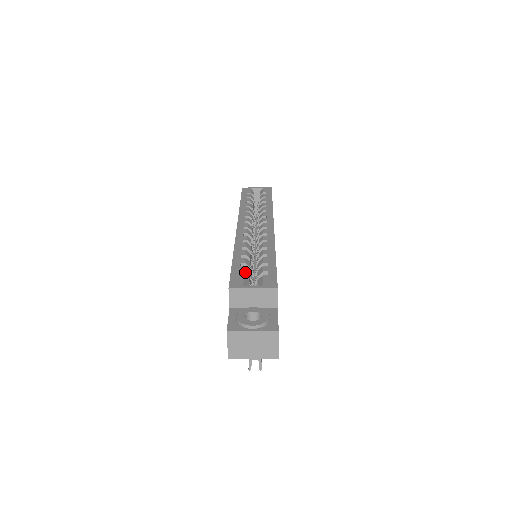
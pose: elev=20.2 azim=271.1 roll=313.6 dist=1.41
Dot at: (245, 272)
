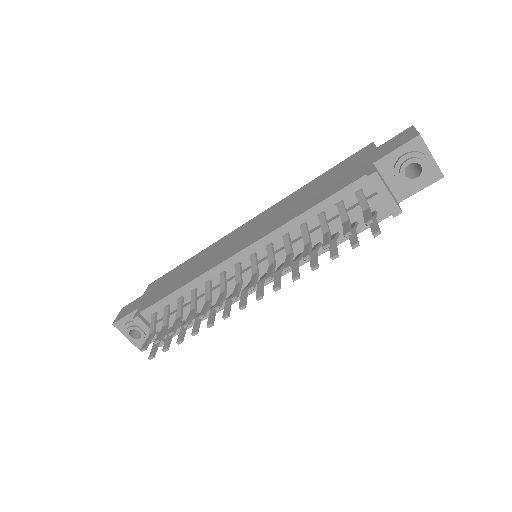
Dot at: occluded
